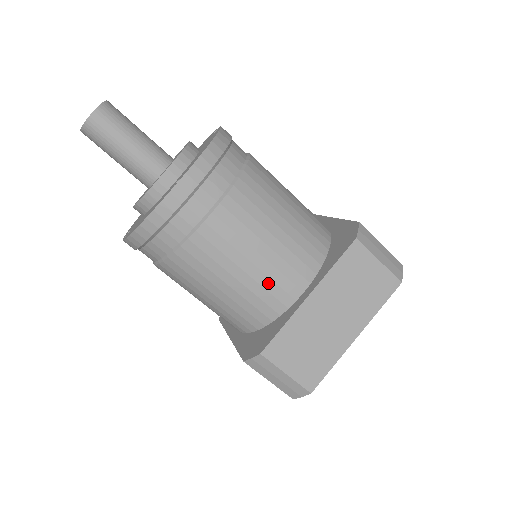
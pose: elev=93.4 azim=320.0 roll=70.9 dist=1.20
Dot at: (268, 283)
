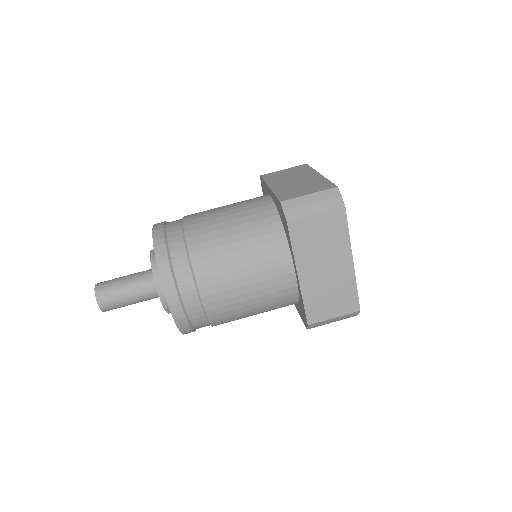
Dot at: (271, 290)
